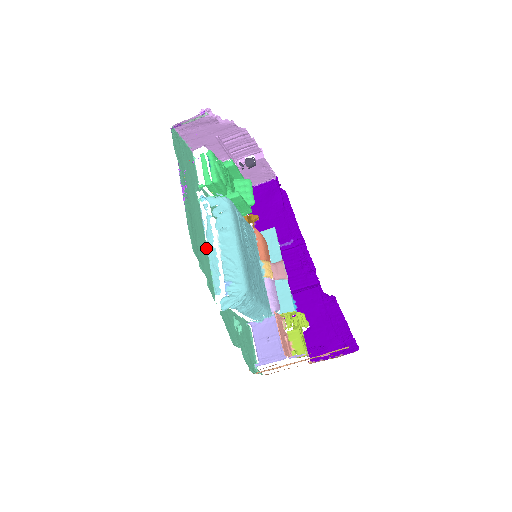
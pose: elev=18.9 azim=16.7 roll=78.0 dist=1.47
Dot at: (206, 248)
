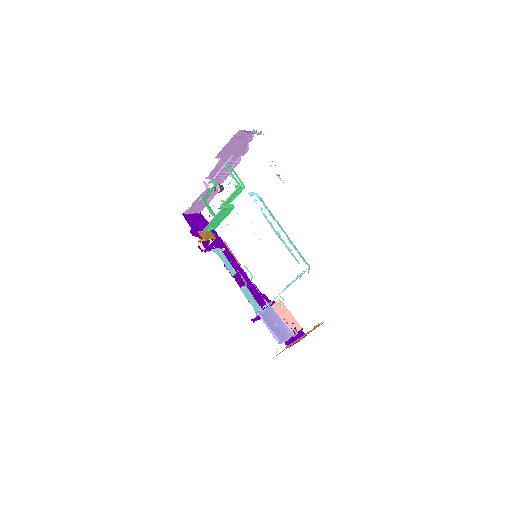
Dot at: (274, 230)
